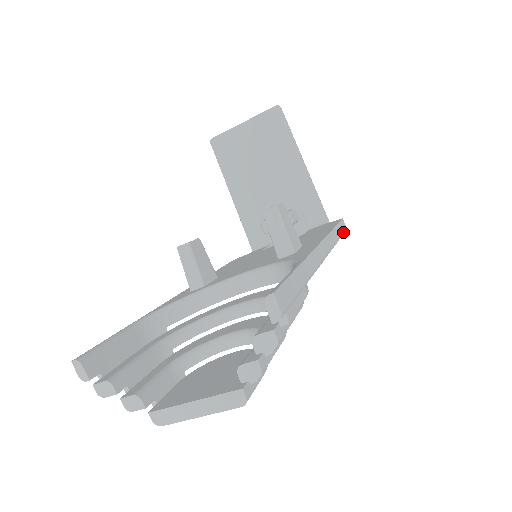
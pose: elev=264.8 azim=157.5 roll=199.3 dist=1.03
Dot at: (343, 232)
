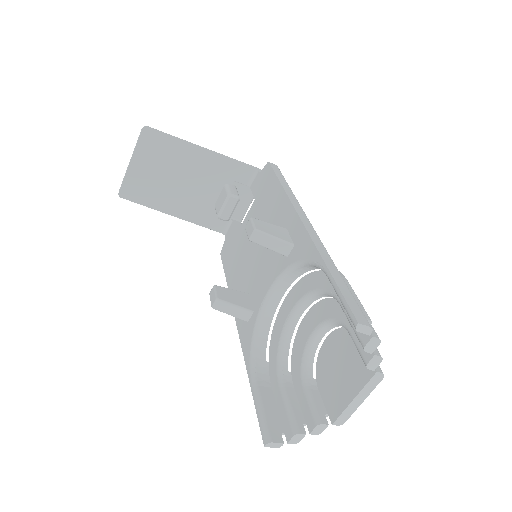
Dot at: (282, 175)
